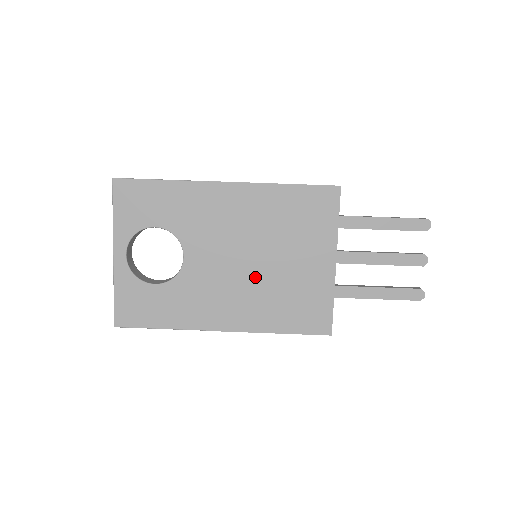
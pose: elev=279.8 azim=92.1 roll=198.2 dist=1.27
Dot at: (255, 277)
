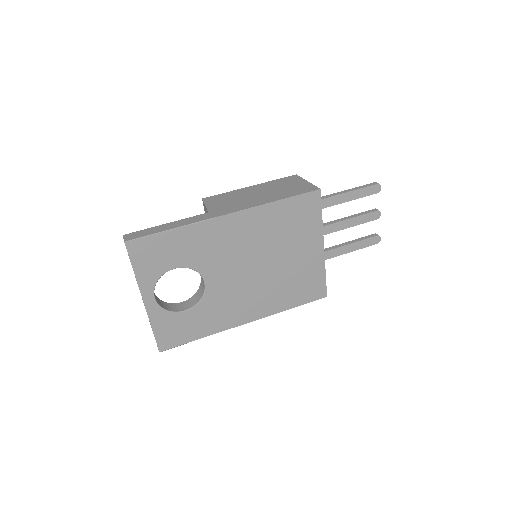
Dot at: (265, 278)
